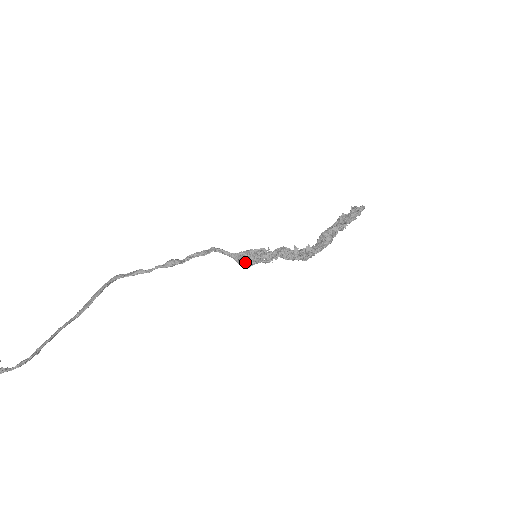
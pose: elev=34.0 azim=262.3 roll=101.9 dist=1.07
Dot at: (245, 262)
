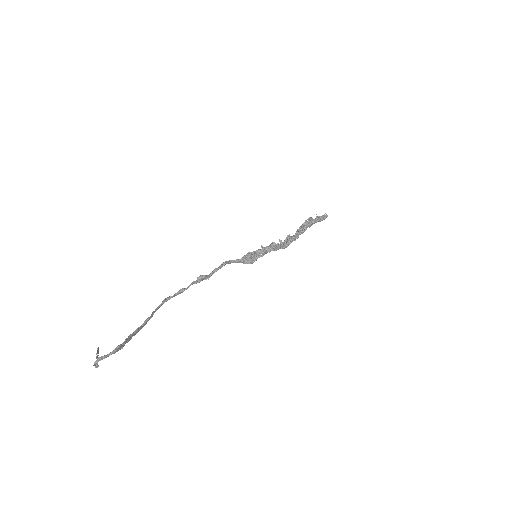
Dot at: (249, 260)
